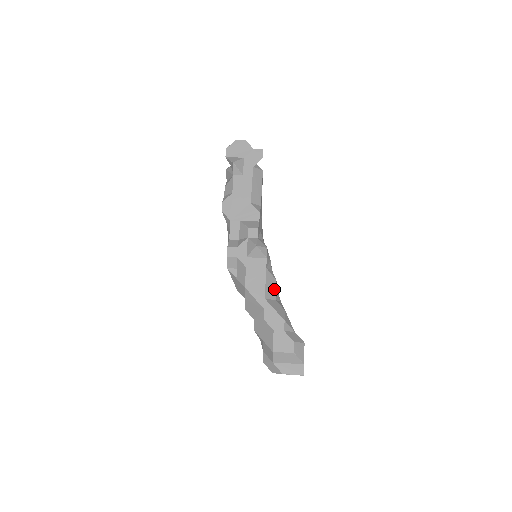
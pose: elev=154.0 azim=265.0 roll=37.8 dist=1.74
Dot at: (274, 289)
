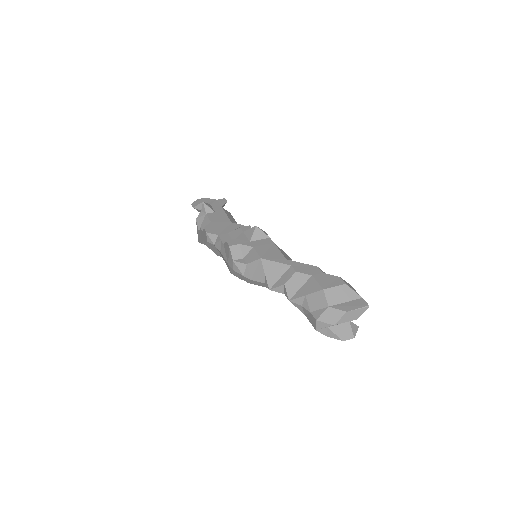
Dot at: (290, 259)
